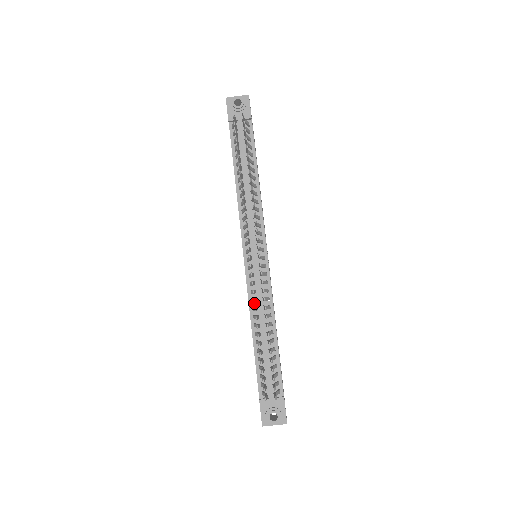
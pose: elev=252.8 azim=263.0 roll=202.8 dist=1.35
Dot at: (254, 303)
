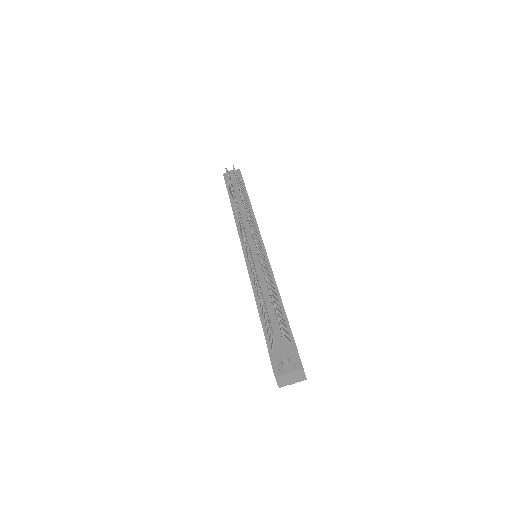
Dot at: occluded
